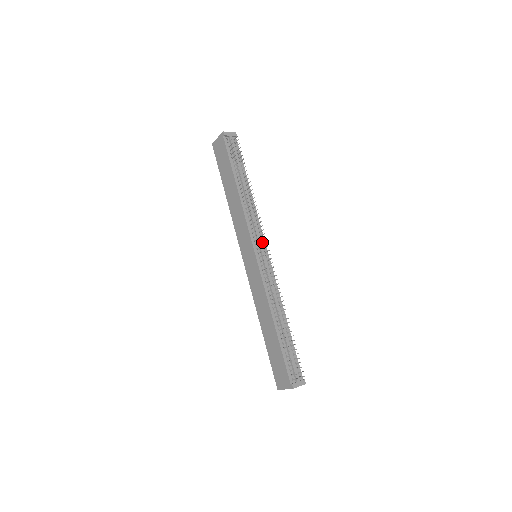
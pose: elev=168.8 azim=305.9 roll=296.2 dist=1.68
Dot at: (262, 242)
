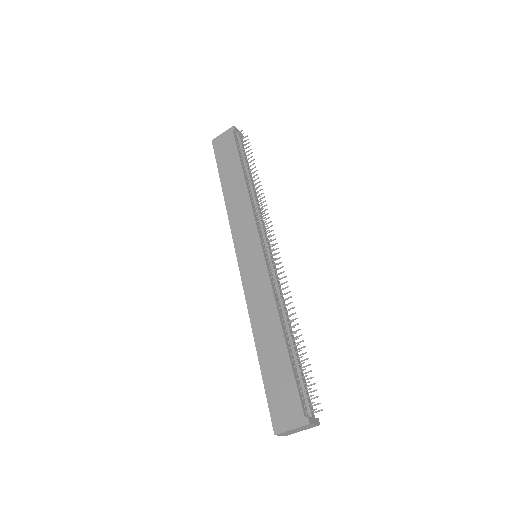
Dot at: occluded
